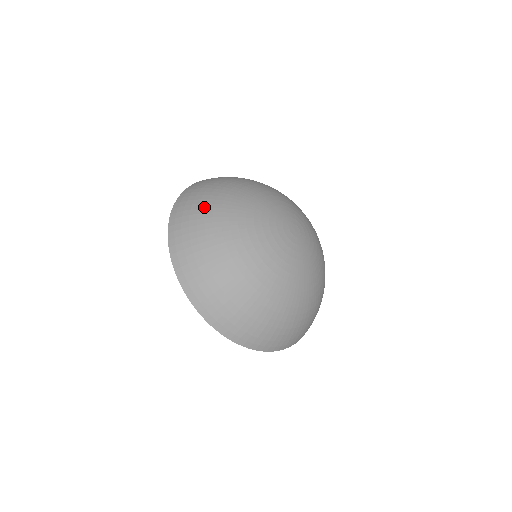
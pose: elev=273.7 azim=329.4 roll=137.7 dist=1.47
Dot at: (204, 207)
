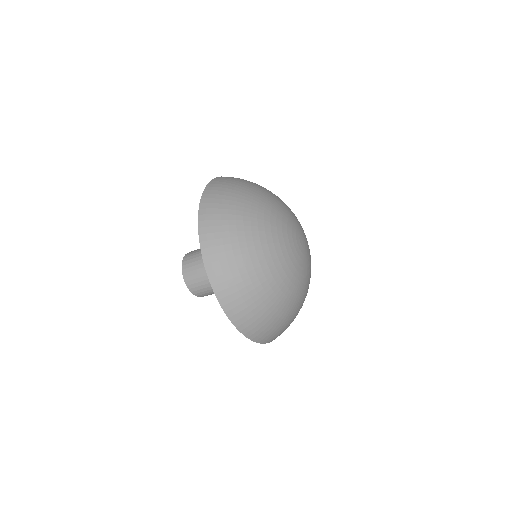
Dot at: (234, 209)
